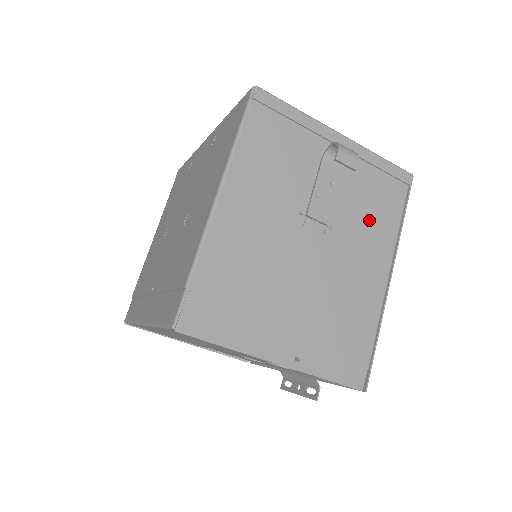
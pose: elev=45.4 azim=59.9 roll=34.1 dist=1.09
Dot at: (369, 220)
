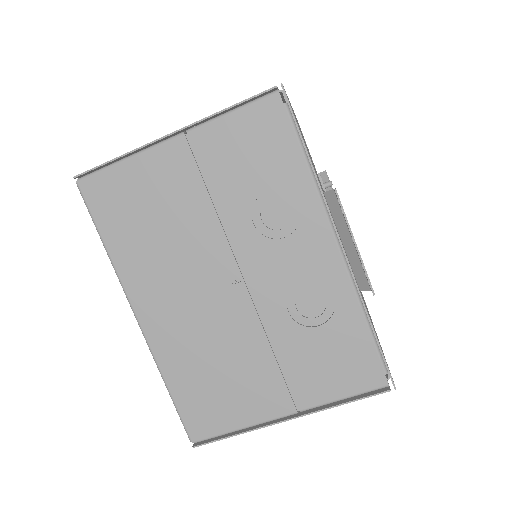
Dot at: occluded
